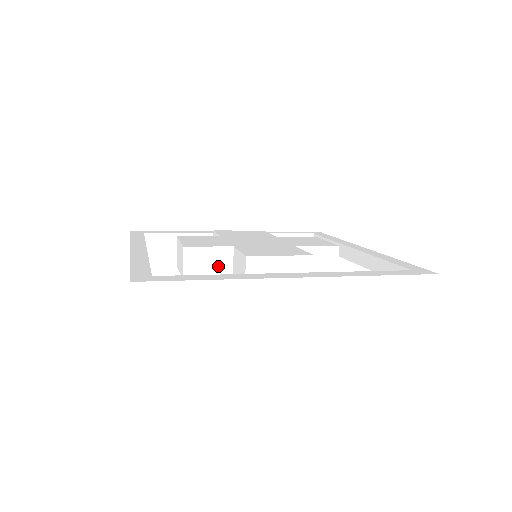
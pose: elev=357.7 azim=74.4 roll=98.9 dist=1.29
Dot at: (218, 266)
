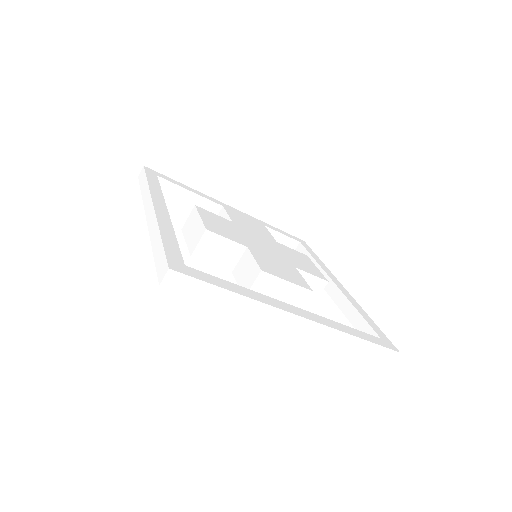
Dot at: (226, 257)
